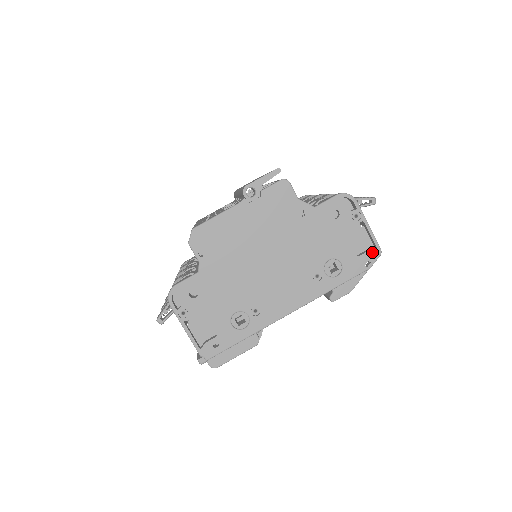
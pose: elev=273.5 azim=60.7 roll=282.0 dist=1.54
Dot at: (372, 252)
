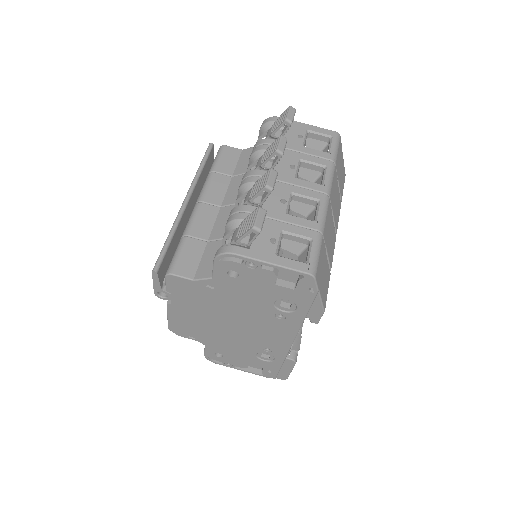
Dot at: (303, 280)
